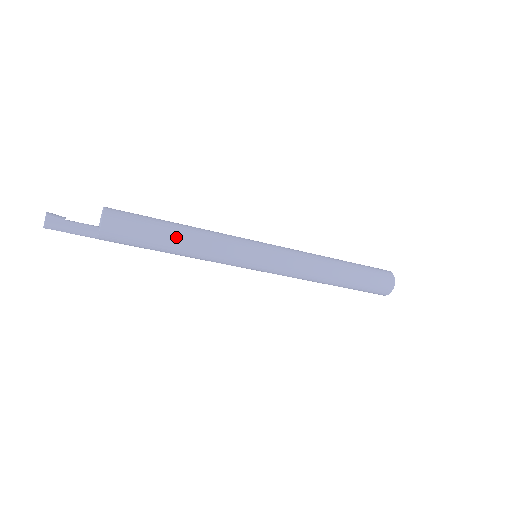
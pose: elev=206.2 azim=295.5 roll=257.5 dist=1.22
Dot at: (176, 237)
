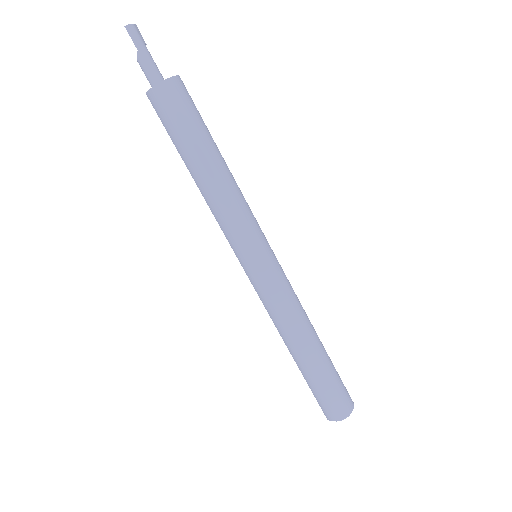
Dot at: (220, 155)
